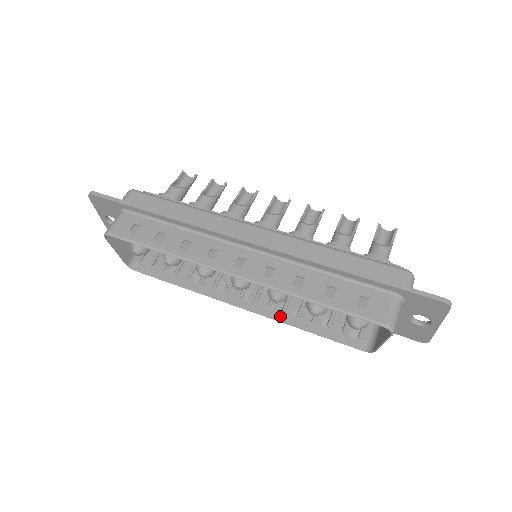
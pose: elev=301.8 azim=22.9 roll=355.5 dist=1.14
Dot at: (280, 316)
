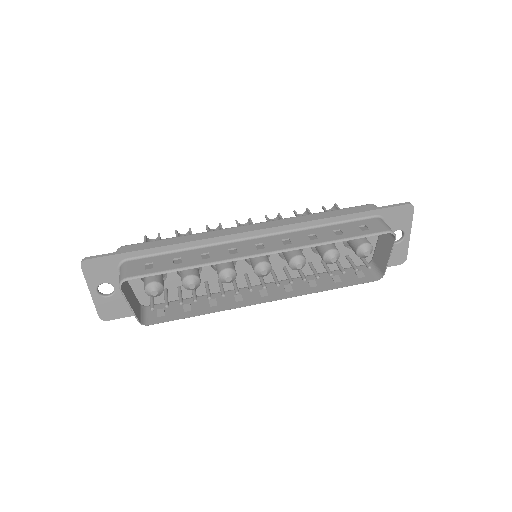
Dot at: (301, 291)
